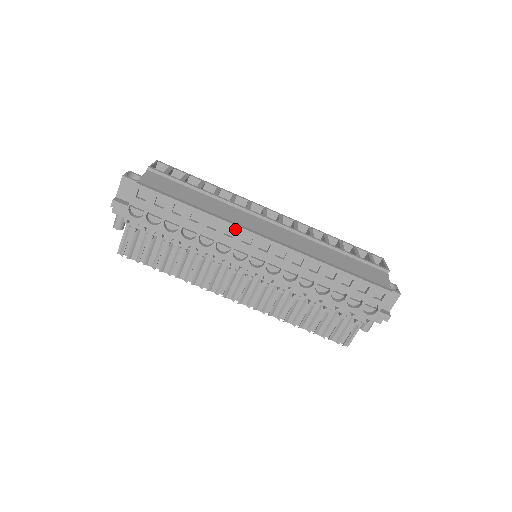
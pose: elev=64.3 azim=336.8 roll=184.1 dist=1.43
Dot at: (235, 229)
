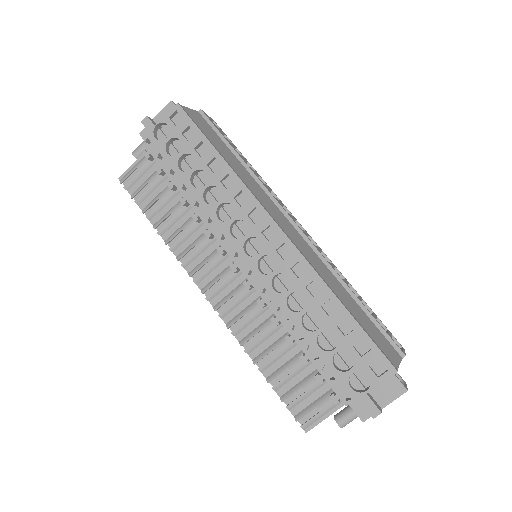
Dot at: (248, 197)
